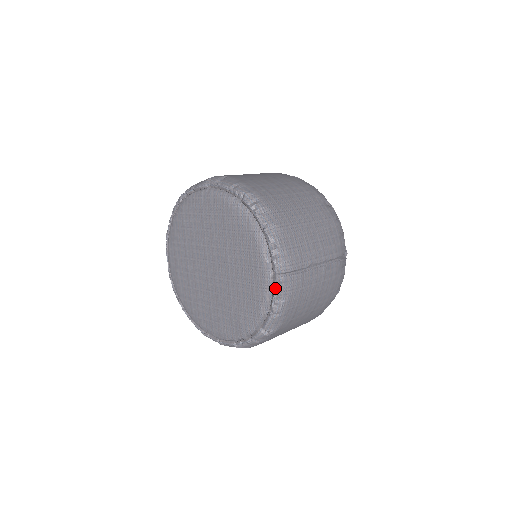
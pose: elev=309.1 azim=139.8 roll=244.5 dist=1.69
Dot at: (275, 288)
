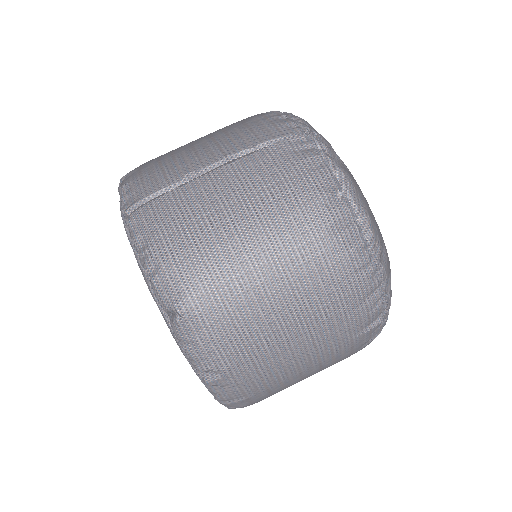
Dot at: (130, 235)
